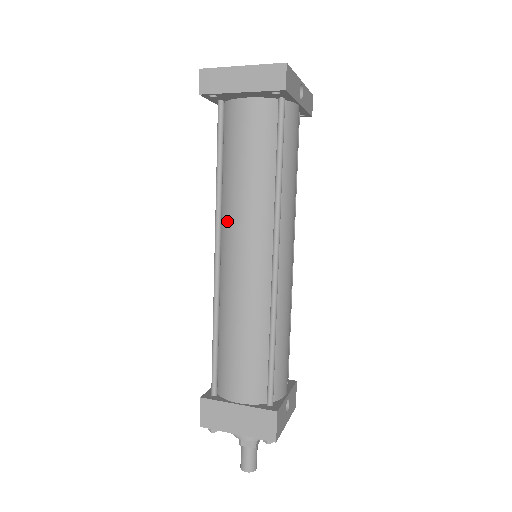
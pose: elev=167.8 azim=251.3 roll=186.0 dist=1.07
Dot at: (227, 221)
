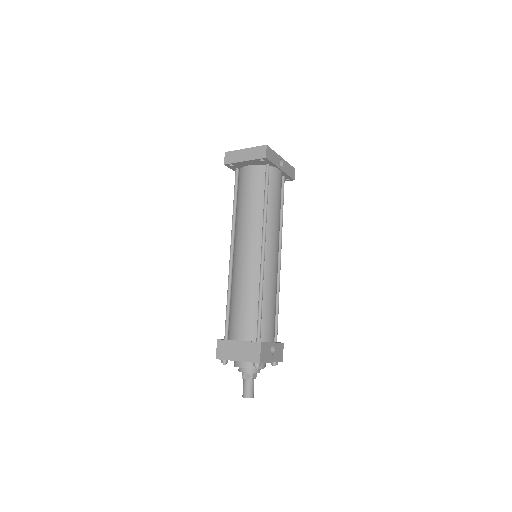
Dot at: (237, 232)
